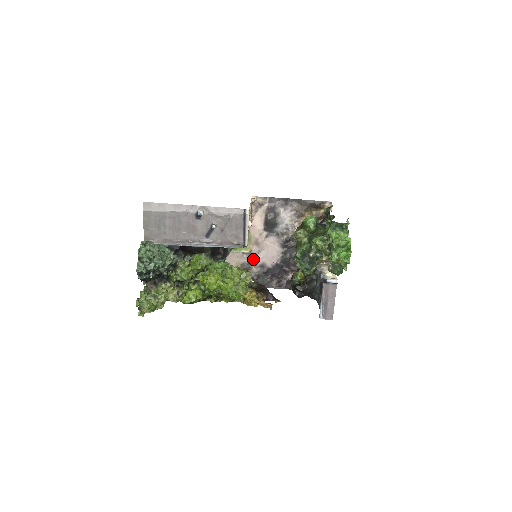
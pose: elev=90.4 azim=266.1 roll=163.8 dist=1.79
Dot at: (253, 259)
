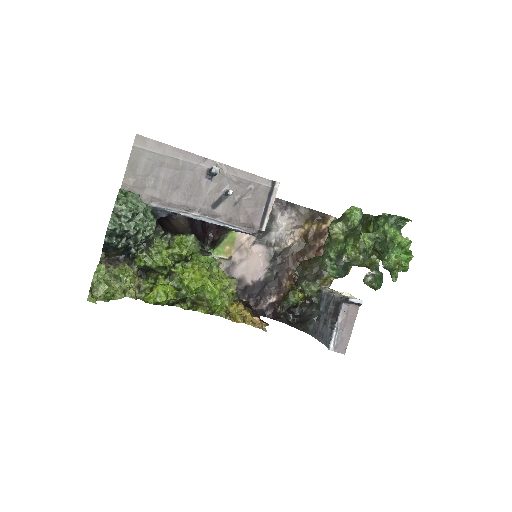
Dot at: (231, 269)
